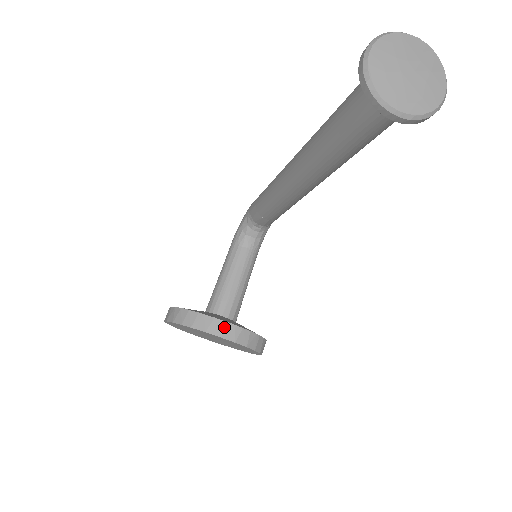
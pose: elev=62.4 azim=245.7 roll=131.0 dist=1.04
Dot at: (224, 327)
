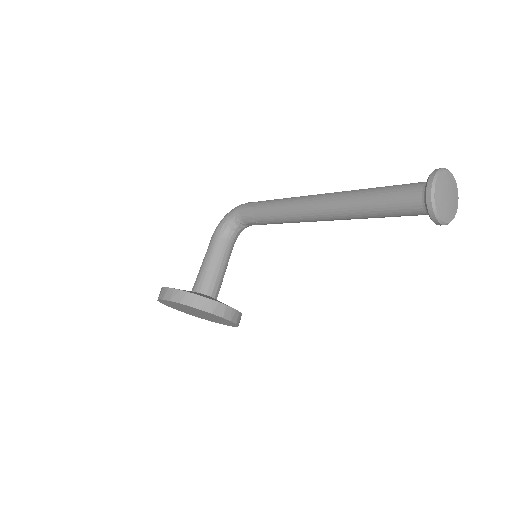
Dot at: (225, 310)
